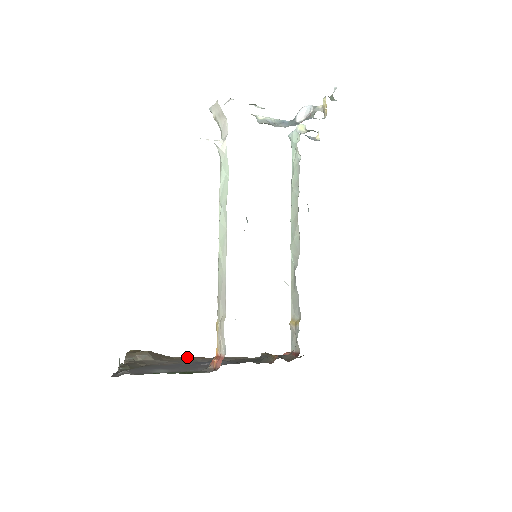
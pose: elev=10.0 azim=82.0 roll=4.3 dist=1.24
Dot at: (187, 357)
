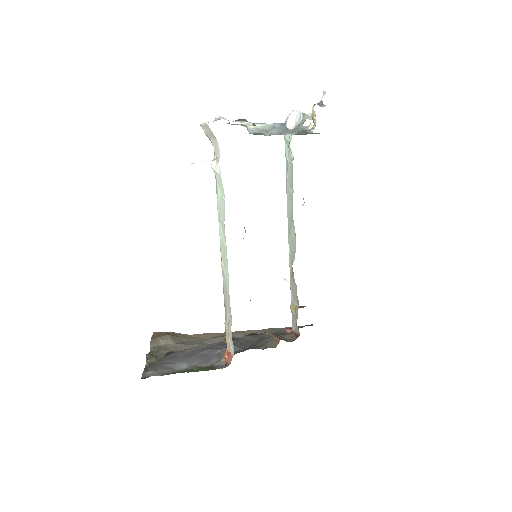
Dot at: (203, 334)
